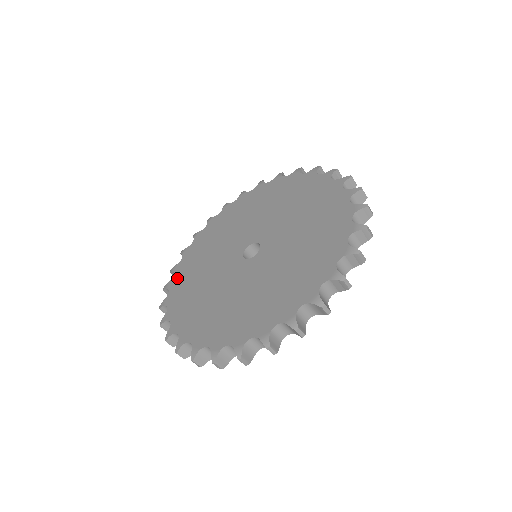
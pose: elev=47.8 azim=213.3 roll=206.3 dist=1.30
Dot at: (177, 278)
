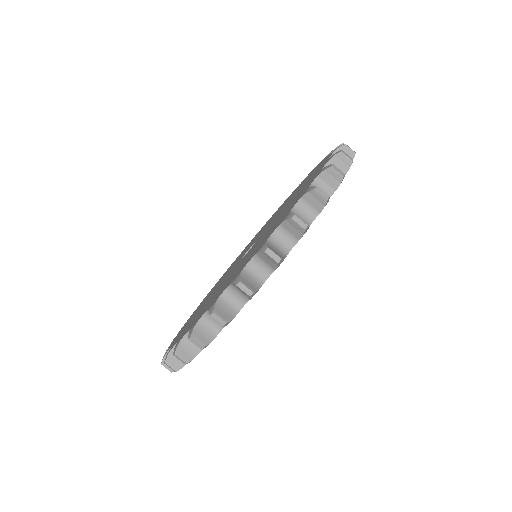
Dot at: (185, 332)
